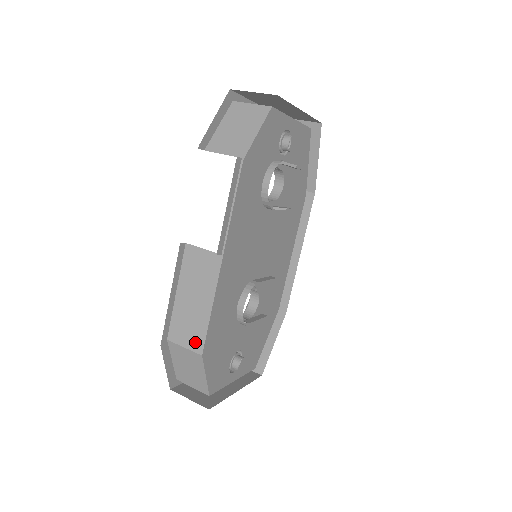
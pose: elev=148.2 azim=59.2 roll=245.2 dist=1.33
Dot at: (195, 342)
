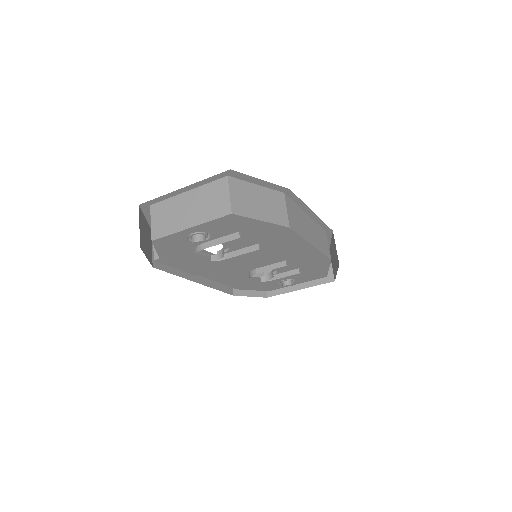
Dot at: occluded
